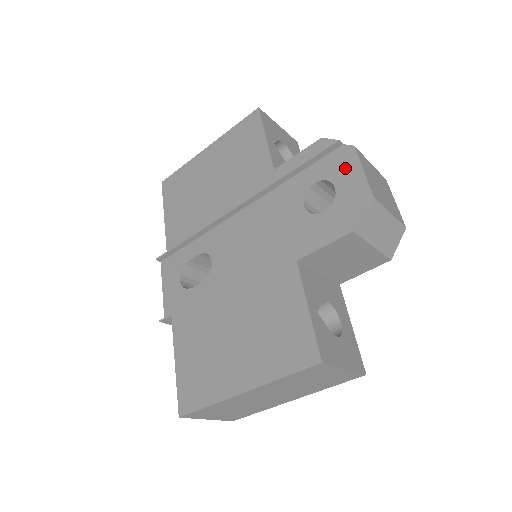
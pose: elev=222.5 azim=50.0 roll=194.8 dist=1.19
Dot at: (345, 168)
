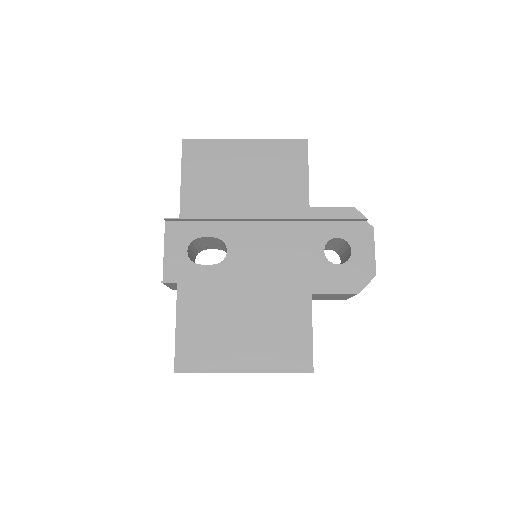
Dot at: (363, 241)
